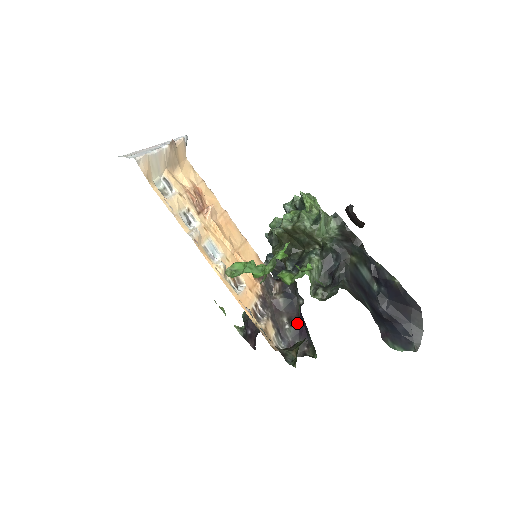
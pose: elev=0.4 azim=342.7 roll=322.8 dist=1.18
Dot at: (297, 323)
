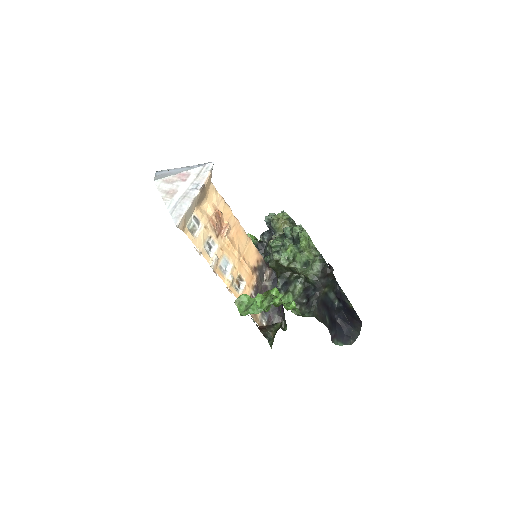
Dot at: occluded
